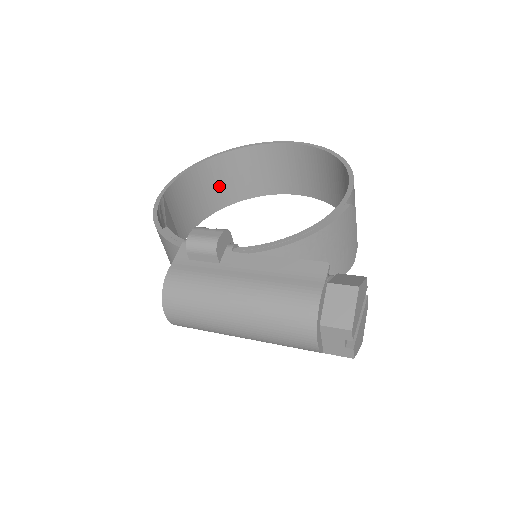
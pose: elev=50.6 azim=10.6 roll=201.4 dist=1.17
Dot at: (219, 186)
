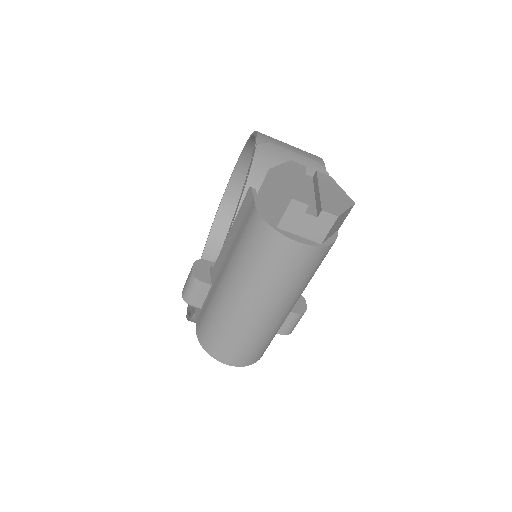
Dot at: occluded
